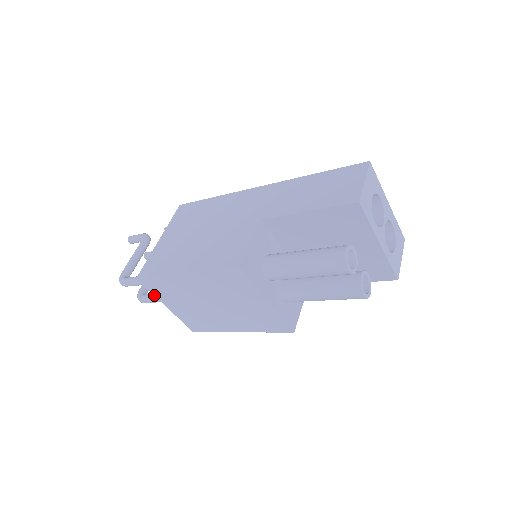
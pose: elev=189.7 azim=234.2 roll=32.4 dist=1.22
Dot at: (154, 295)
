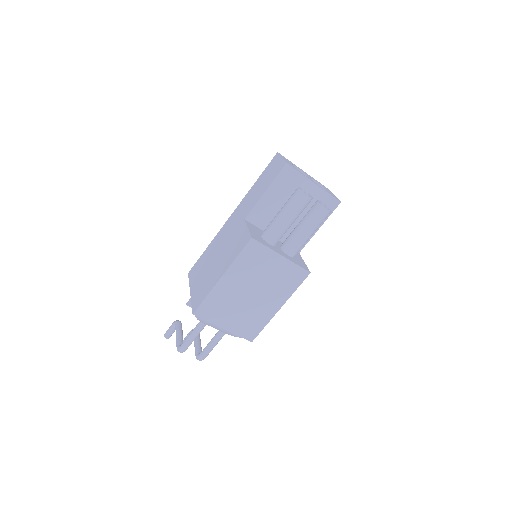
Dot at: occluded
